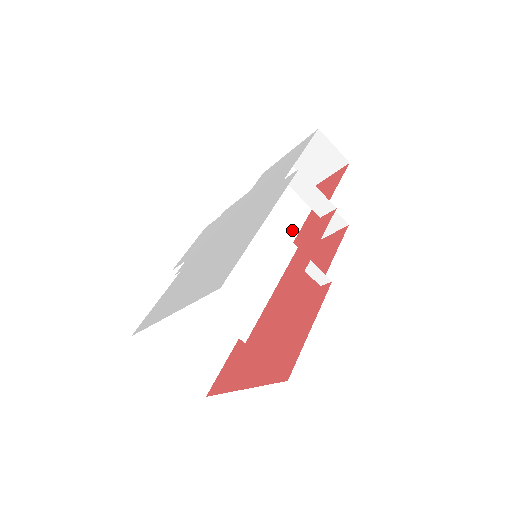
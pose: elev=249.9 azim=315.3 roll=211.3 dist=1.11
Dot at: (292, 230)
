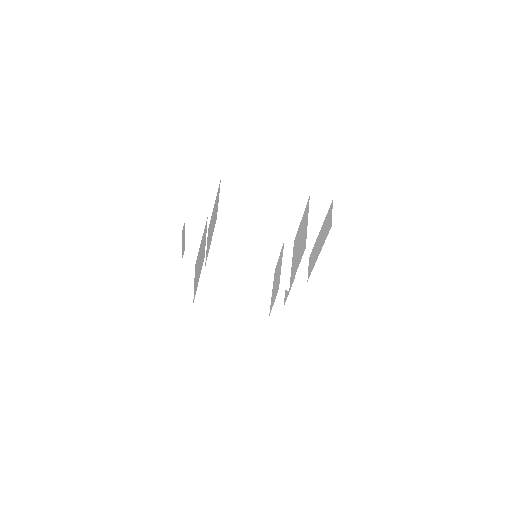
Dot at: (279, 269)
